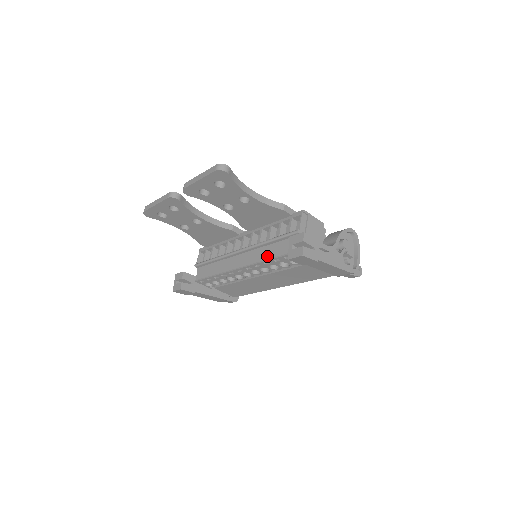
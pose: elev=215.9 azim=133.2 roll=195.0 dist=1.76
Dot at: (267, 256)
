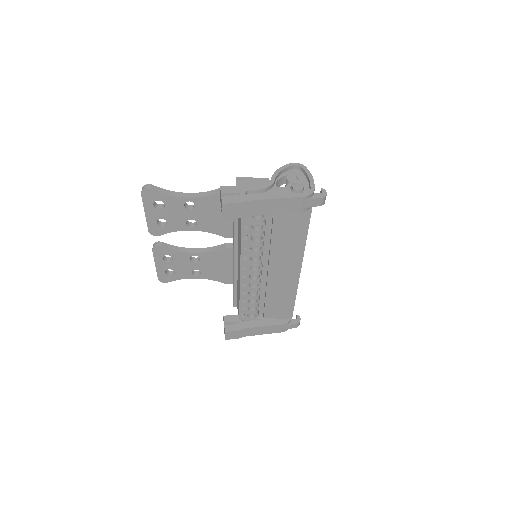
Dot at: (240, 241)
